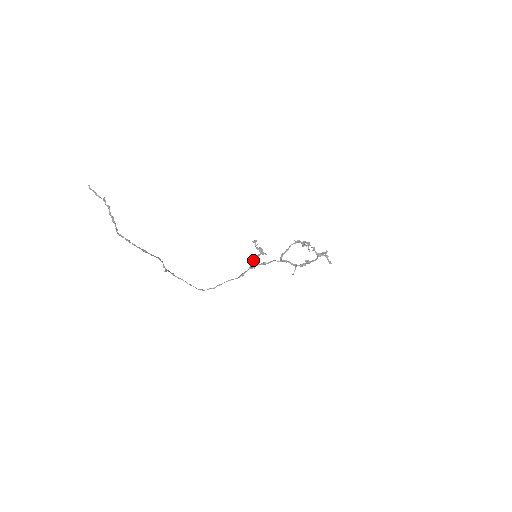
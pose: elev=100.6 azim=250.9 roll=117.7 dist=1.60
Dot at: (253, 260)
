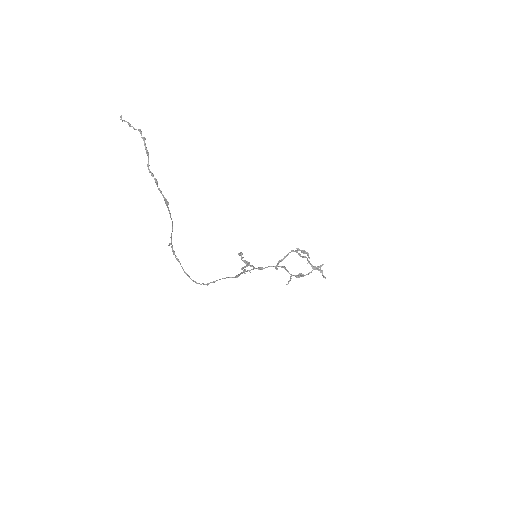
Dot at: (243, 268)
